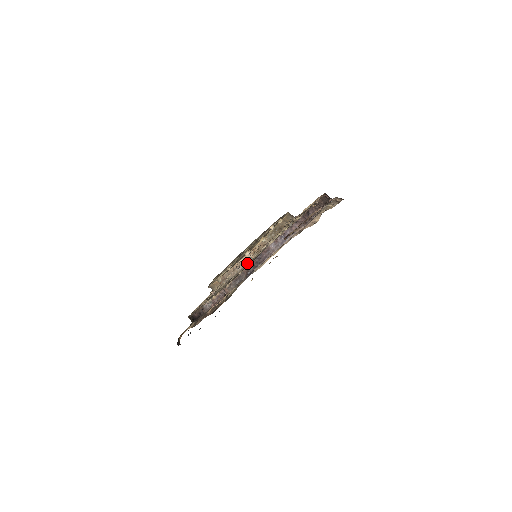
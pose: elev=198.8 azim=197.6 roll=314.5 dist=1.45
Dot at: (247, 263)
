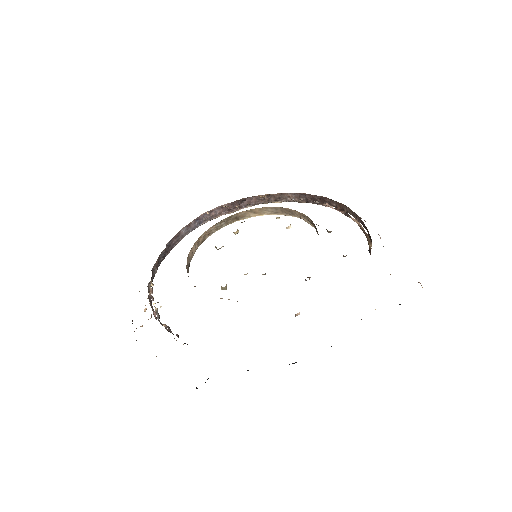
Dot at: (192, 256)
